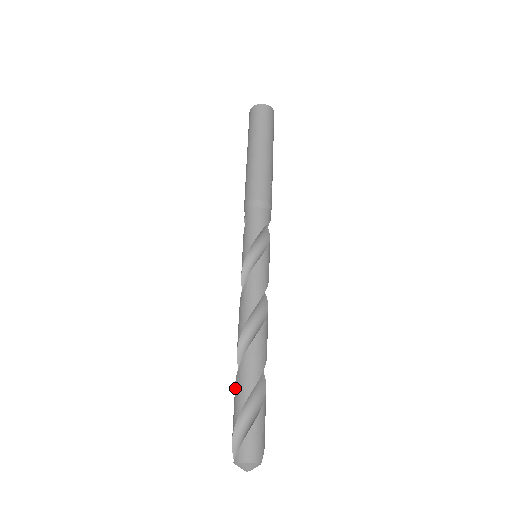
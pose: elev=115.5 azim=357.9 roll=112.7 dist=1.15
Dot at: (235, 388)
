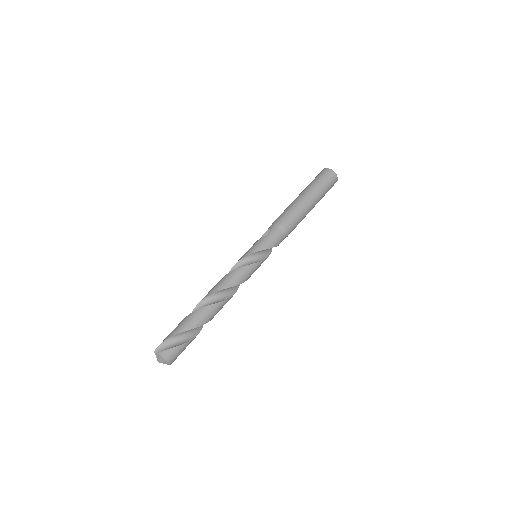
Dot at: (188, 317)
